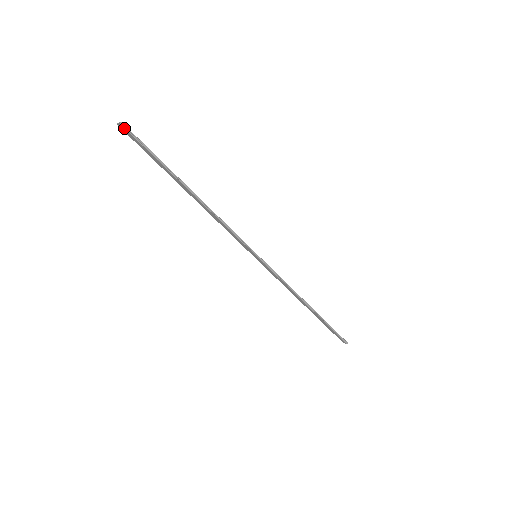
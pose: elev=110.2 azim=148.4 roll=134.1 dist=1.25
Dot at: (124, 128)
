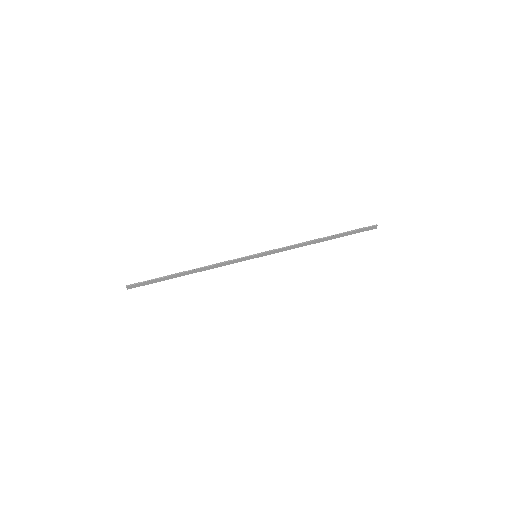
Dot at: (130, 286)
